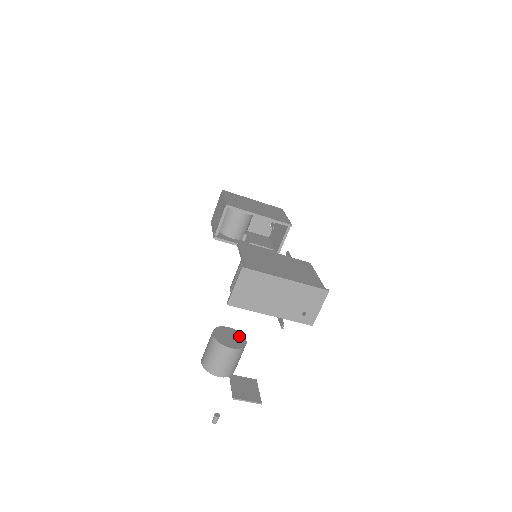
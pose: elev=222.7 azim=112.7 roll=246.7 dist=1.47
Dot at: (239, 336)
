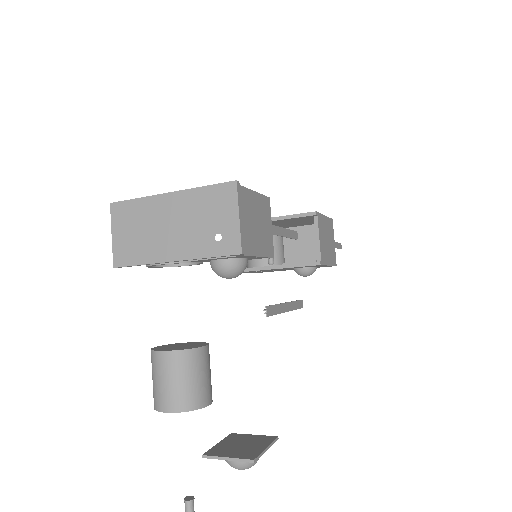
Dot at: (199, 344)
